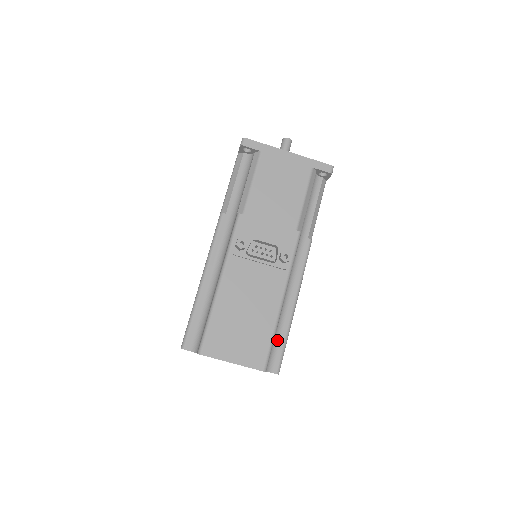
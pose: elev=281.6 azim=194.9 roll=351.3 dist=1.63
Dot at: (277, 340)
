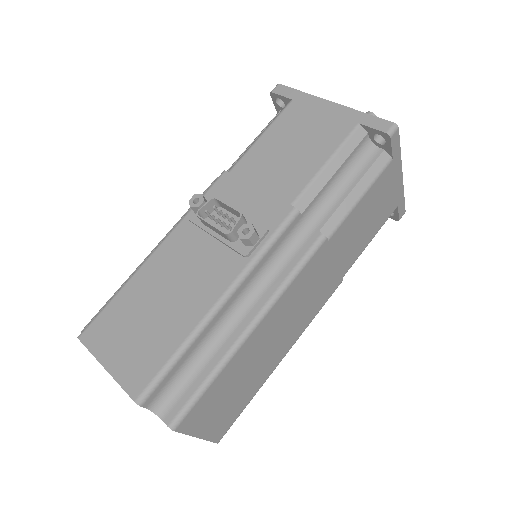
Dot at: (196, 370)
